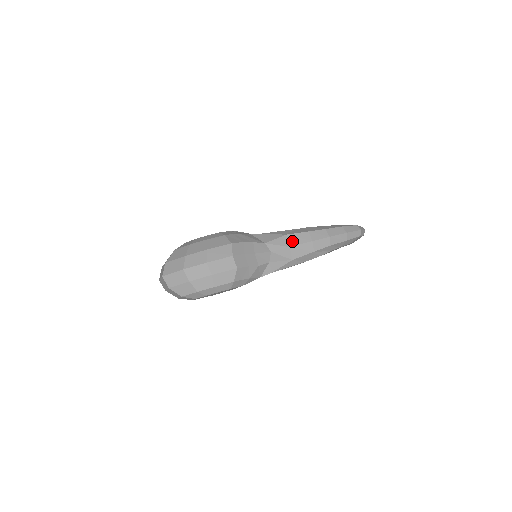
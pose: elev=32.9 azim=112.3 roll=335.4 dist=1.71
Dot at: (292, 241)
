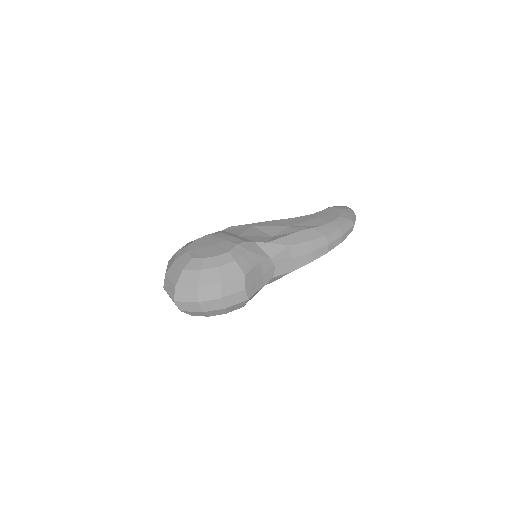
Dot at: (295, 252)
